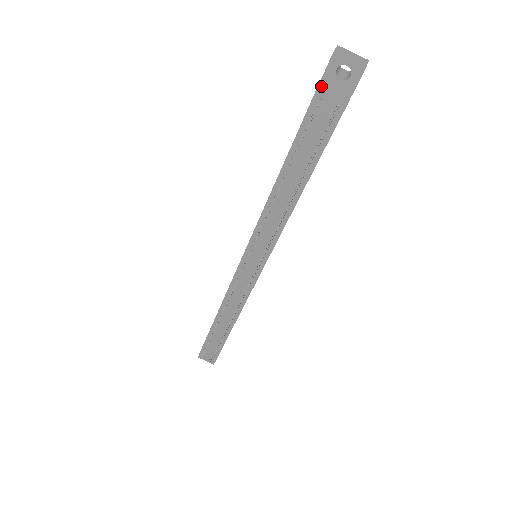
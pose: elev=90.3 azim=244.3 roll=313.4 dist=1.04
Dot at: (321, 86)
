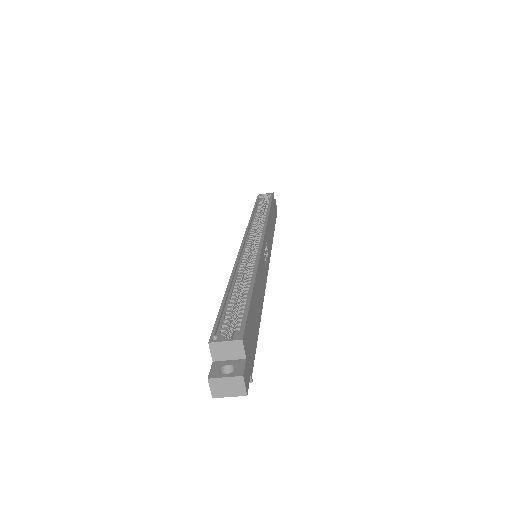
Dot at: occluded
